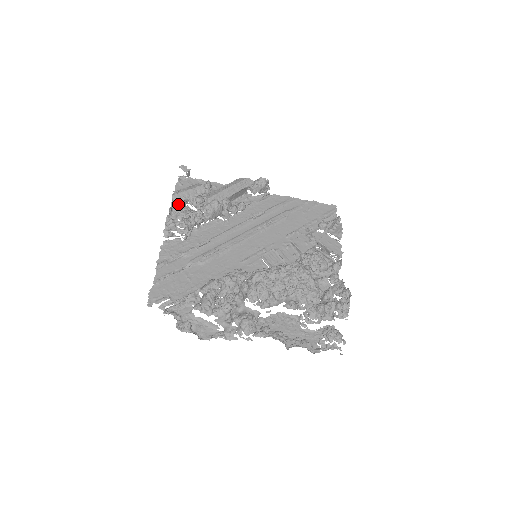
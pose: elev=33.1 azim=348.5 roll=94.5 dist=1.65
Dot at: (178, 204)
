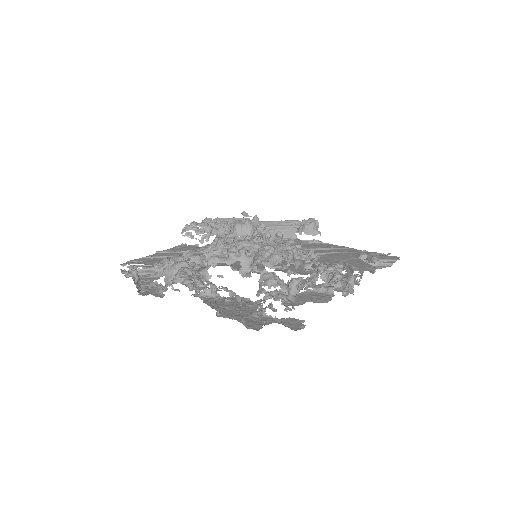
Dot at: occluded
